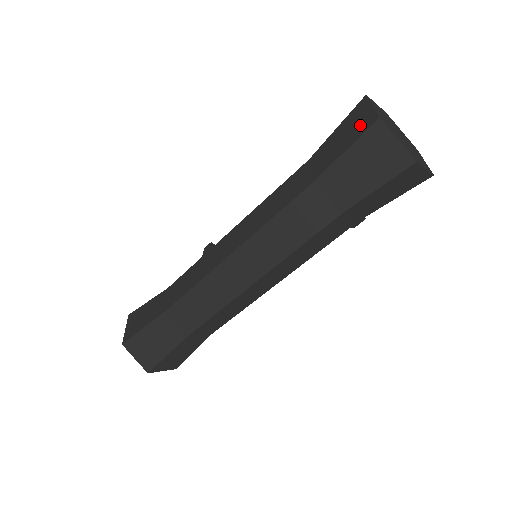
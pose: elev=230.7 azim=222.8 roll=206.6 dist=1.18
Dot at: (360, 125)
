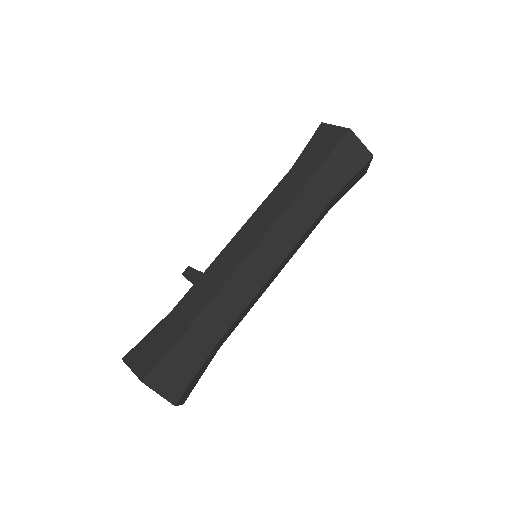
Dot at: (334, 137)
